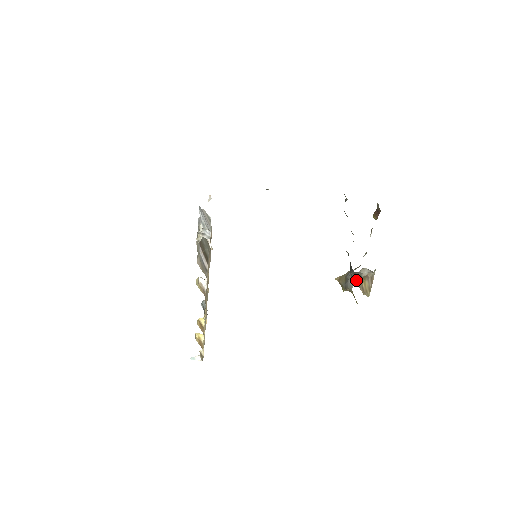
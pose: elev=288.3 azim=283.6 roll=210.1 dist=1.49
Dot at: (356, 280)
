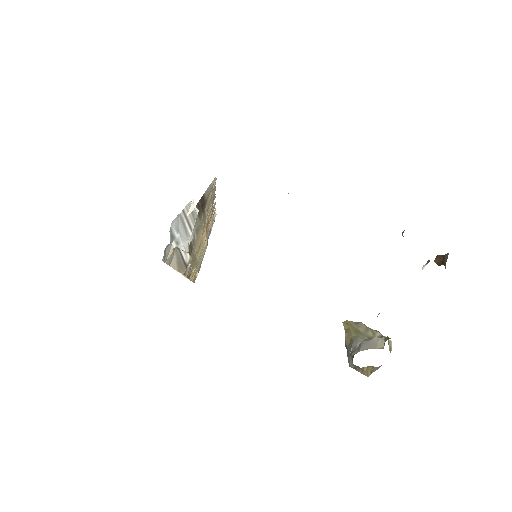
Dot at: (356, 367)
